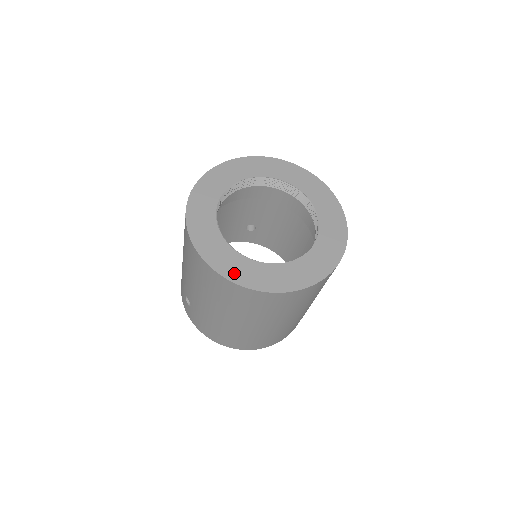
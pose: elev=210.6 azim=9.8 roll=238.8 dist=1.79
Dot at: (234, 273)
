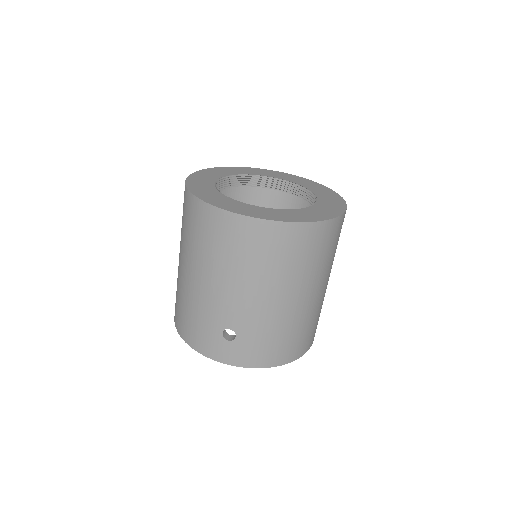
Dot at: (297, 218)
